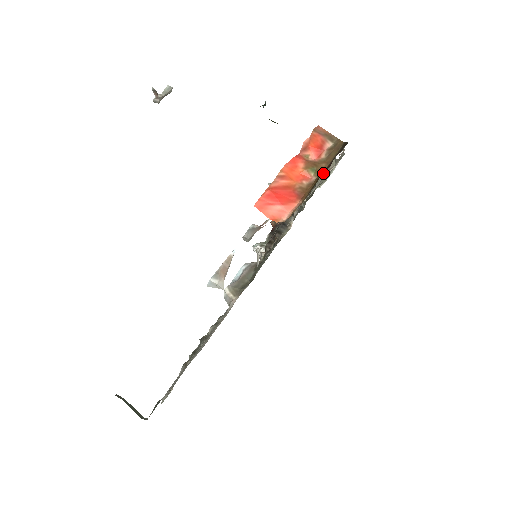
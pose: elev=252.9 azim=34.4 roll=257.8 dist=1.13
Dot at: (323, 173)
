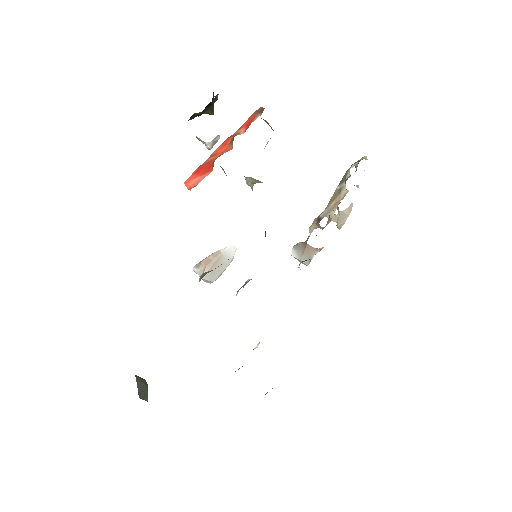
Dot at: occluded
